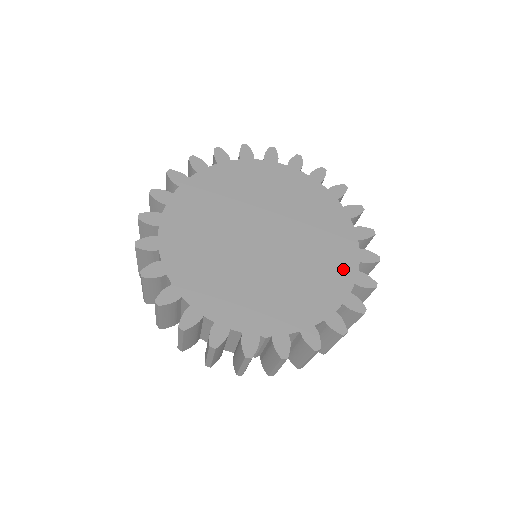
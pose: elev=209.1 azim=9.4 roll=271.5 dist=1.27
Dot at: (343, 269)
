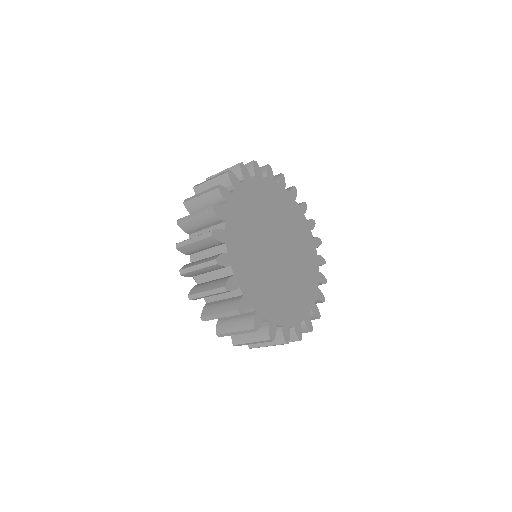
Dot at: (313, 271)
